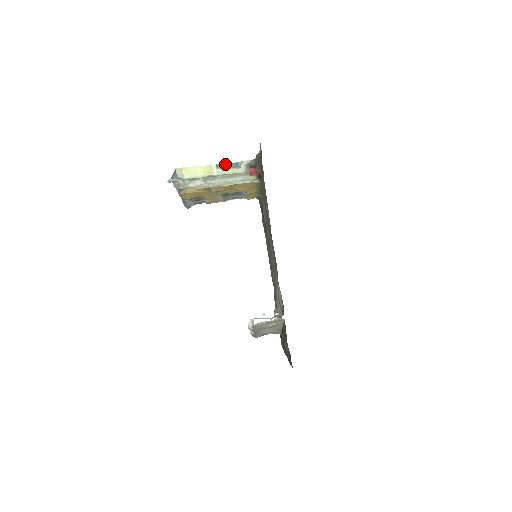
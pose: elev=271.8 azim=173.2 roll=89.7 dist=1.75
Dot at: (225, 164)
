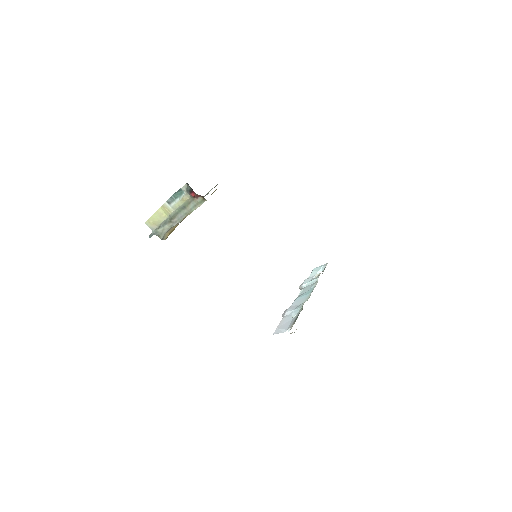
Dot at: (172, 196)
